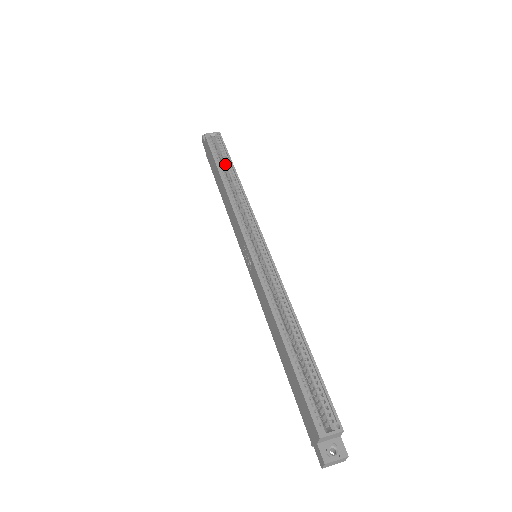
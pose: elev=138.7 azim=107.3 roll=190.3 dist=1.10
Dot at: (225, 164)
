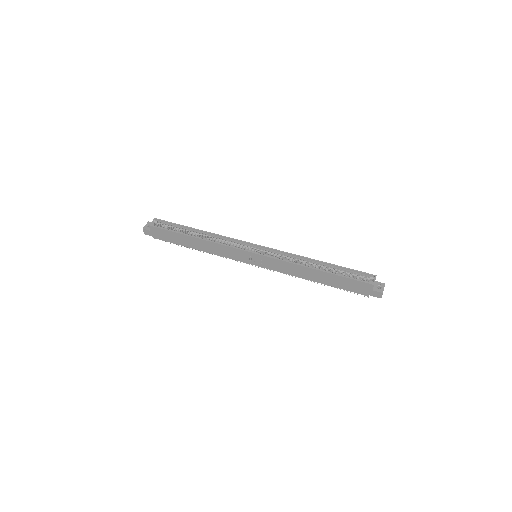
Dot at: (182, 231)
